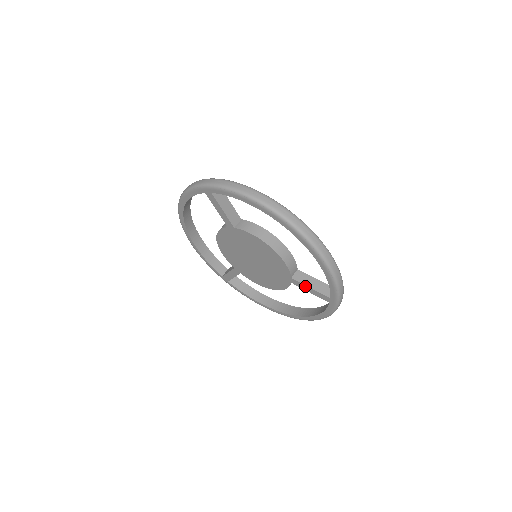
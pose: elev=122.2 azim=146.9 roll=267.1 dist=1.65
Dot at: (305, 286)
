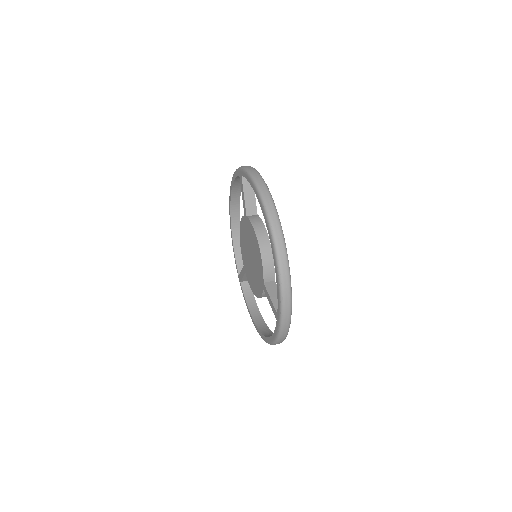
Dot at: (268, 295)
